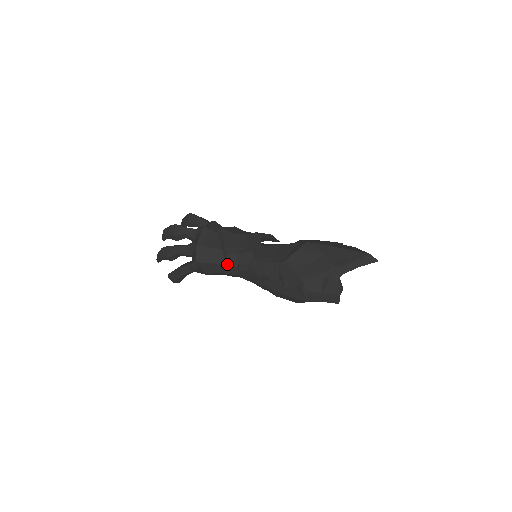
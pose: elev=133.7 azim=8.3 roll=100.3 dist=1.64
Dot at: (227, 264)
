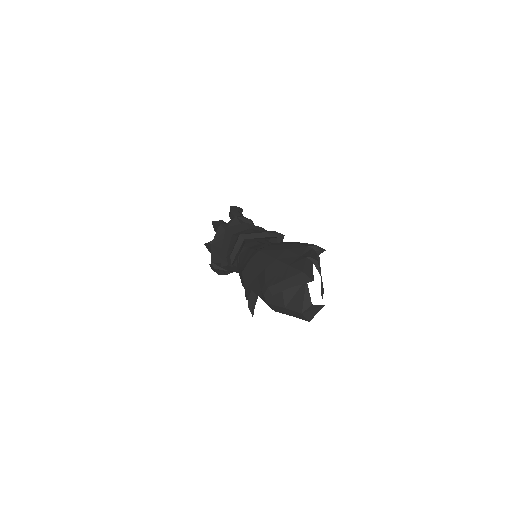
Dot at: (230, 265)
